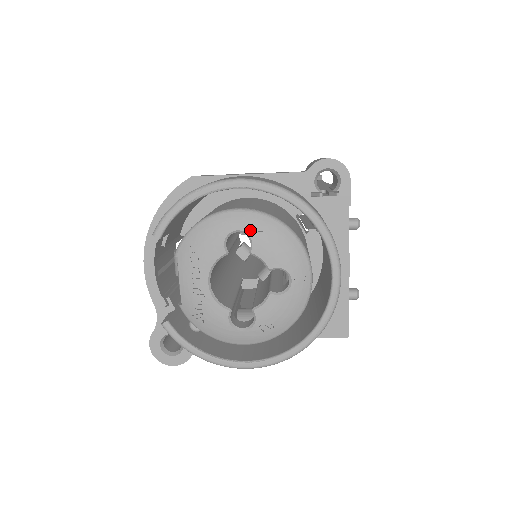
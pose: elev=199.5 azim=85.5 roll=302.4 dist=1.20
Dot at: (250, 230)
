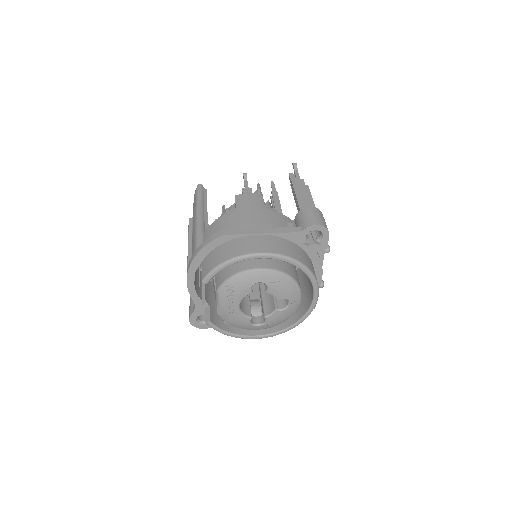
Dot at: (267, 282)
